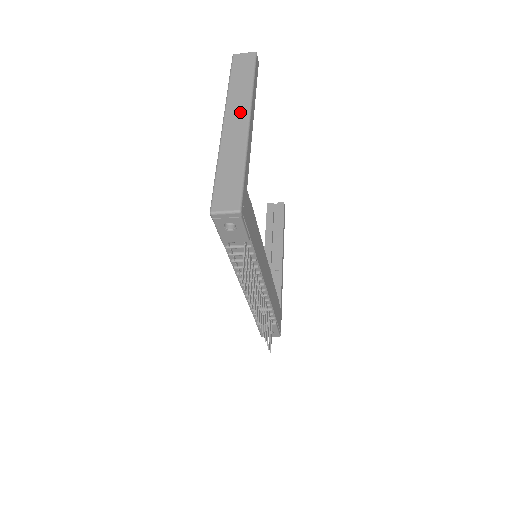
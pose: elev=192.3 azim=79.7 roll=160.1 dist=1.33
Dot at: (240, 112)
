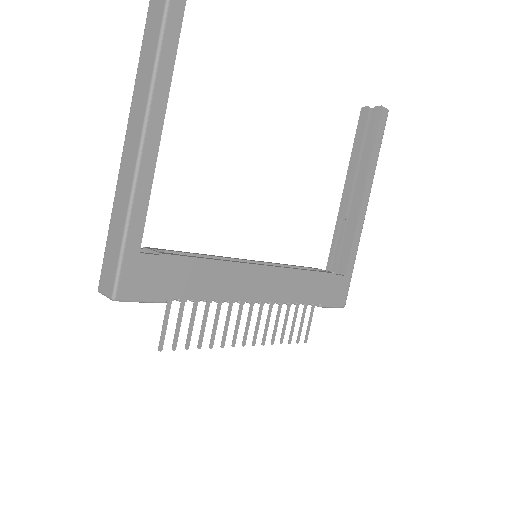
Dot at: (137, 124)
